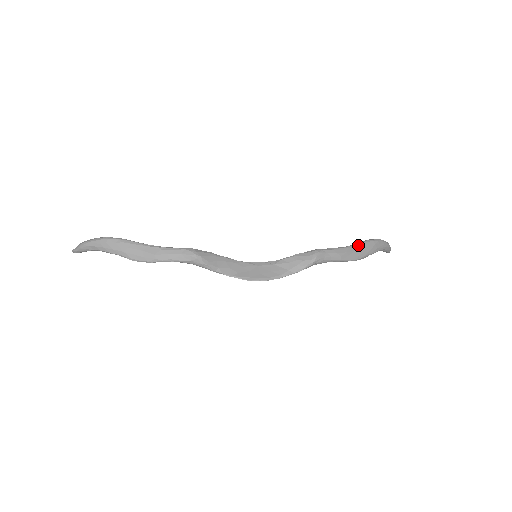
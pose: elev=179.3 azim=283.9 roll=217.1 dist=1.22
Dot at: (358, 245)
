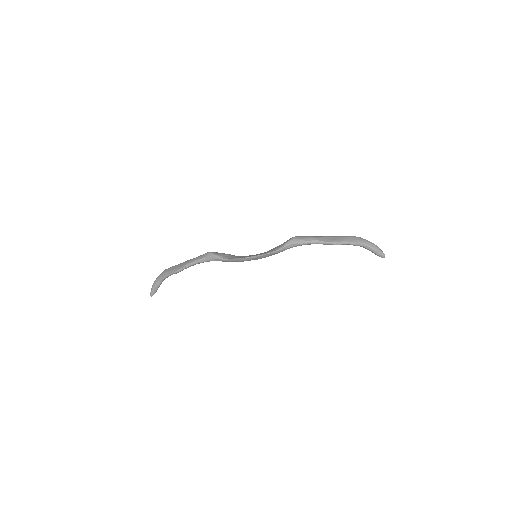
Dot at: (335, 236)
